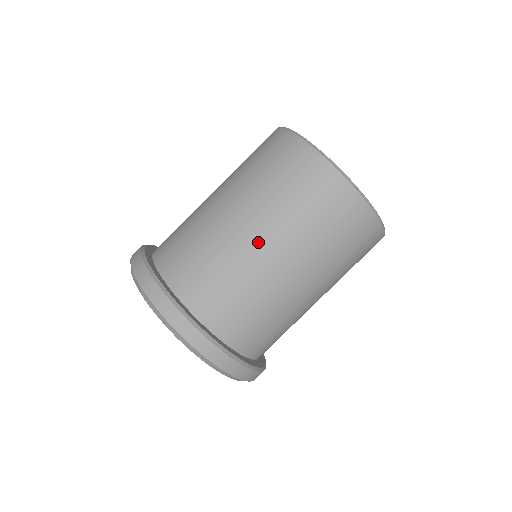
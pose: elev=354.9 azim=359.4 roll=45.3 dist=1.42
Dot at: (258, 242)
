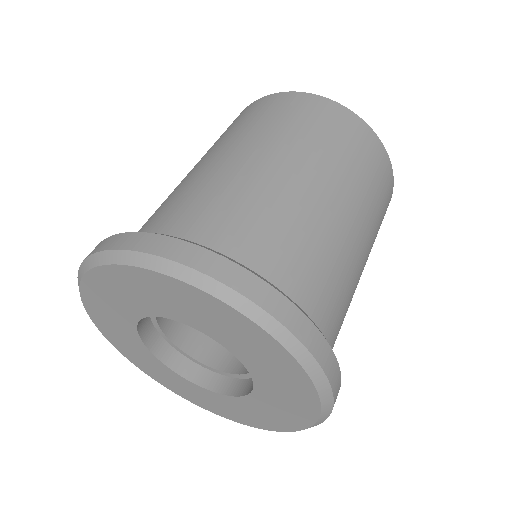
Dot at: (254, 160)
